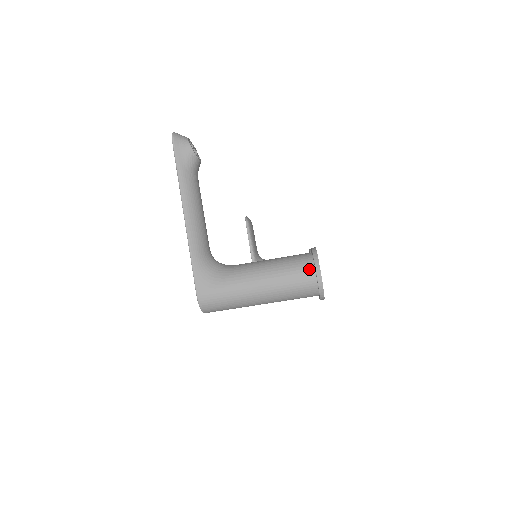
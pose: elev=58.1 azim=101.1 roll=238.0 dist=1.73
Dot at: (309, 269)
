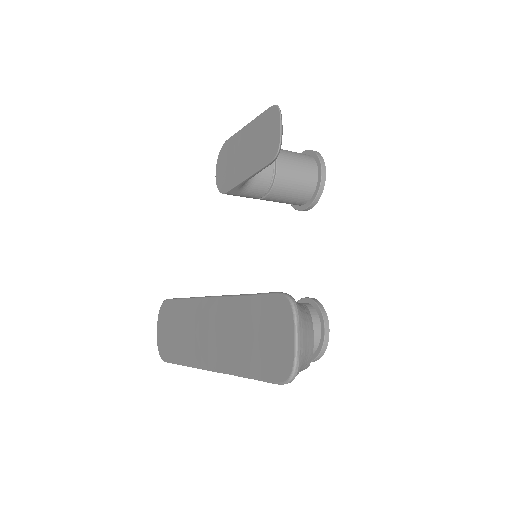
Dot at: occluded
